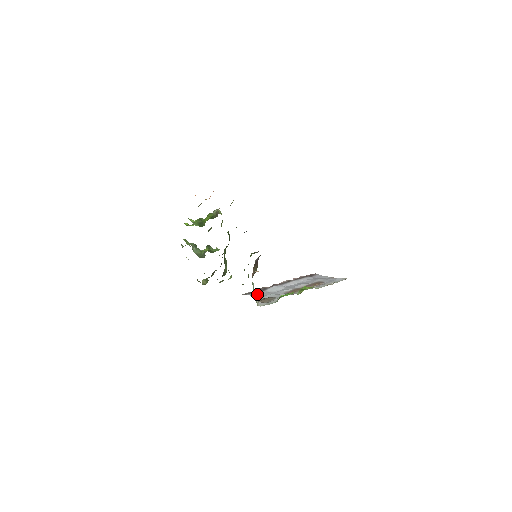
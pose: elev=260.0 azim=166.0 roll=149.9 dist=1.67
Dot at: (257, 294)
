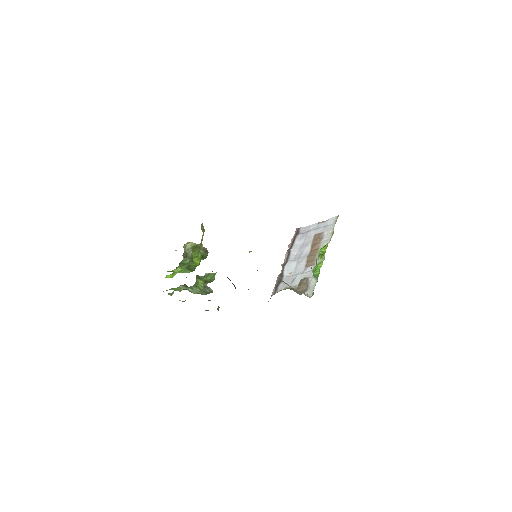
Dot at: (283, 285)
